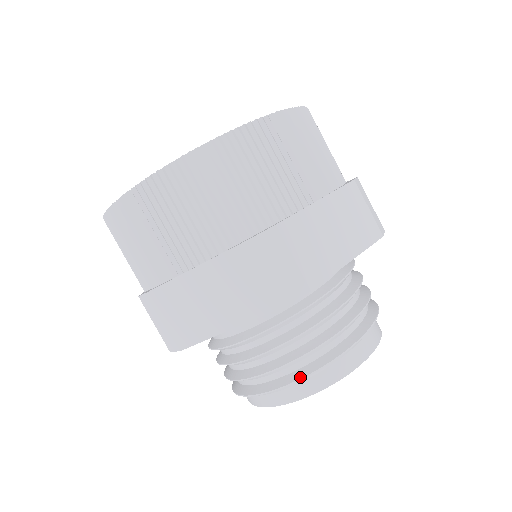
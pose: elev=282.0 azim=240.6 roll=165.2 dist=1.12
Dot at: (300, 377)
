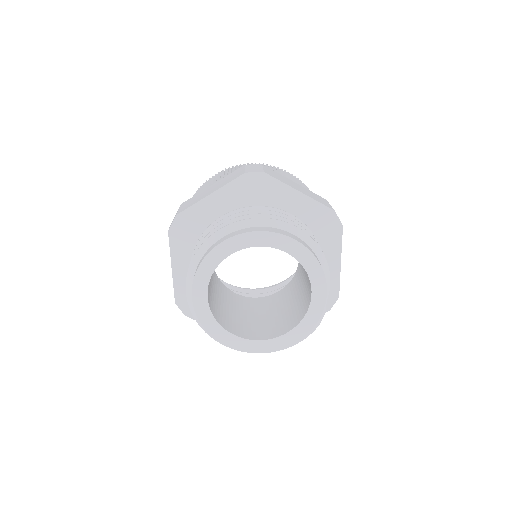
Dot at: (236, 222)
